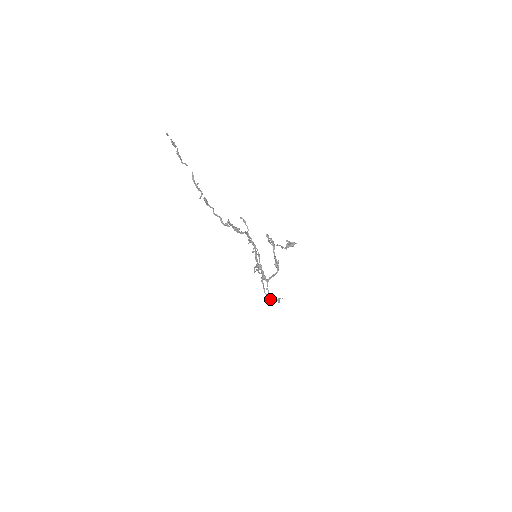
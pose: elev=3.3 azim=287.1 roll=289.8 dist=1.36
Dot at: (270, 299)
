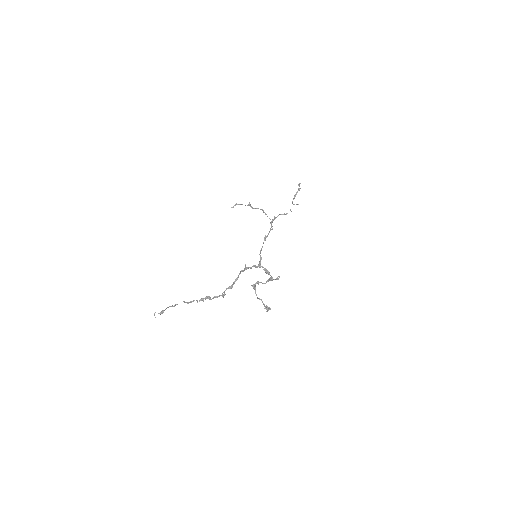
Dot at: occluded
